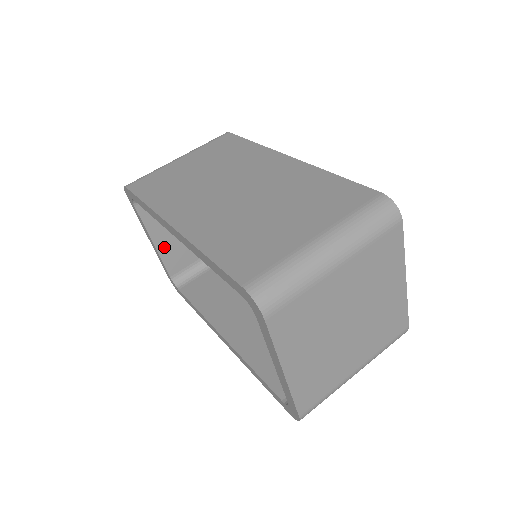
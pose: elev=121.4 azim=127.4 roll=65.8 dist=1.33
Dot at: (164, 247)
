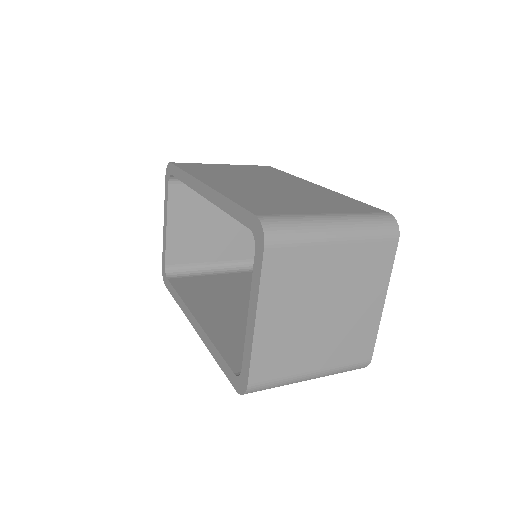
Dot at: (173, 234)
